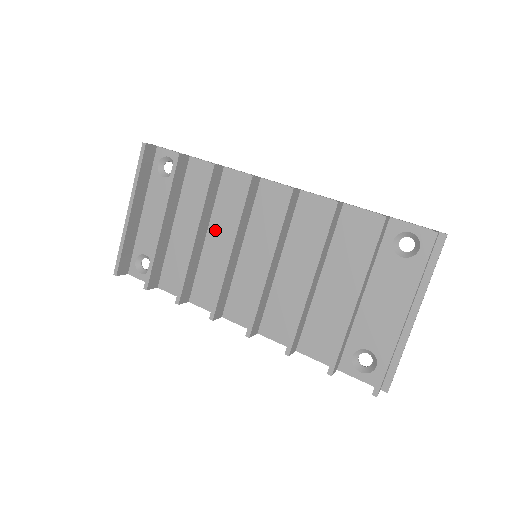
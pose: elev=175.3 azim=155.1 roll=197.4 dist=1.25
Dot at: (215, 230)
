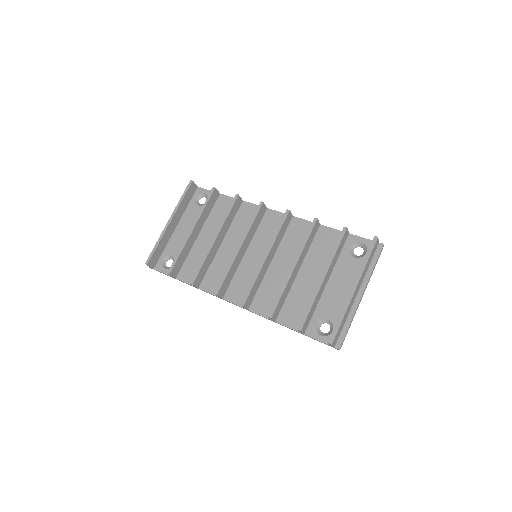
Dot at: (229, 239)
